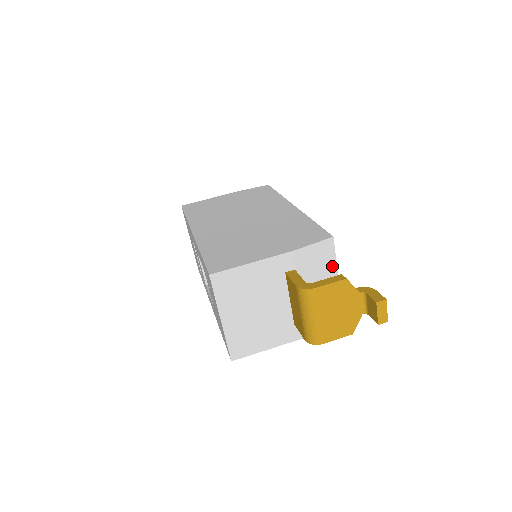
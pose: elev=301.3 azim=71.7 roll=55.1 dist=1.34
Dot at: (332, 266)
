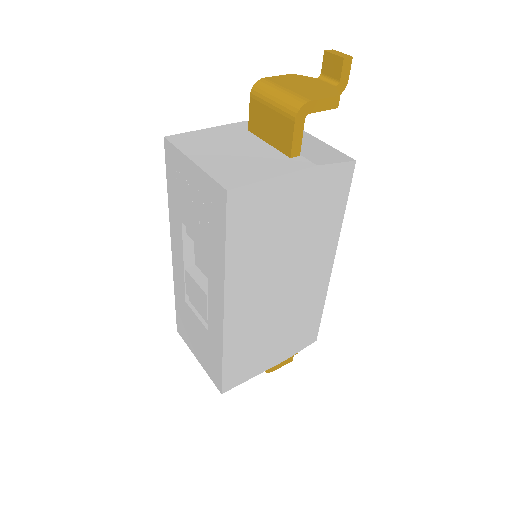
Dot at: occluded
